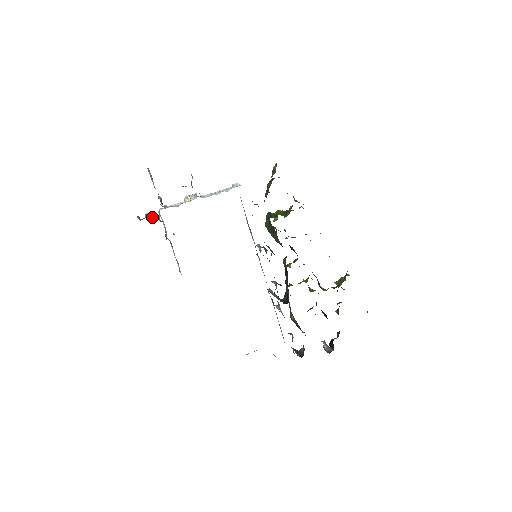
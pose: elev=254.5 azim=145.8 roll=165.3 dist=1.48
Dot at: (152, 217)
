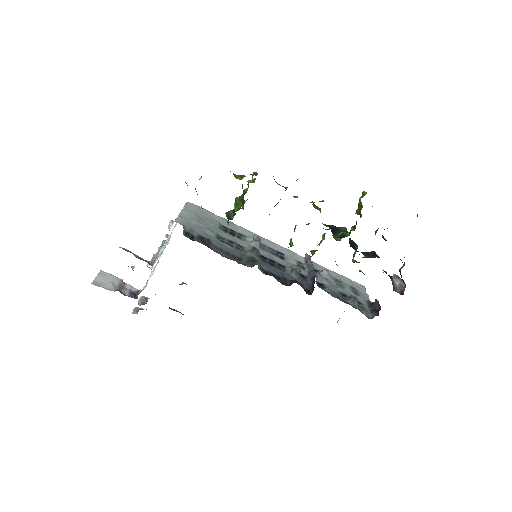
Dot at: (143, 302)
